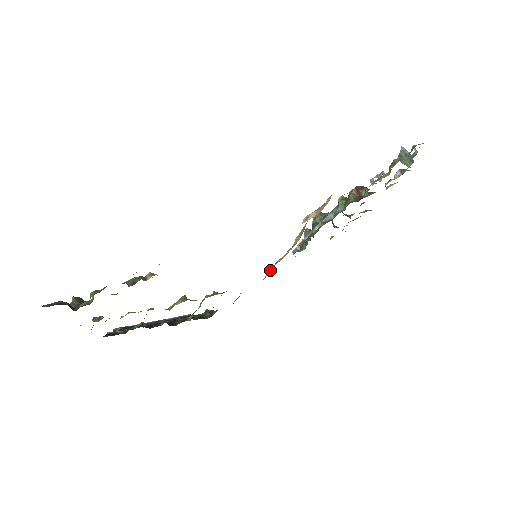
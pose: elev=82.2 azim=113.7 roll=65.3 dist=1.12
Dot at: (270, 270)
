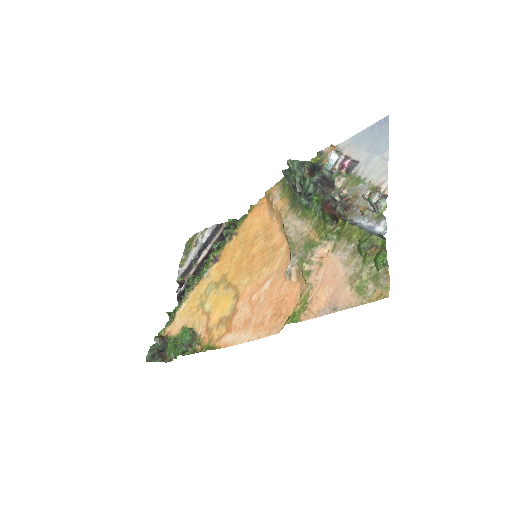
Dot at: (268, 200)
